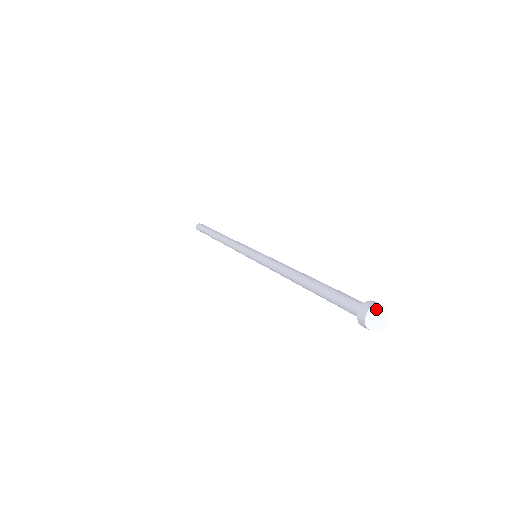
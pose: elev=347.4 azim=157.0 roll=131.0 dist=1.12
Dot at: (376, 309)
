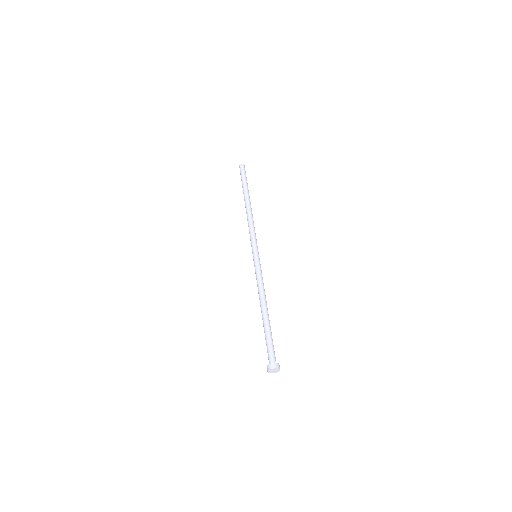
Dot at: (275, 369)
